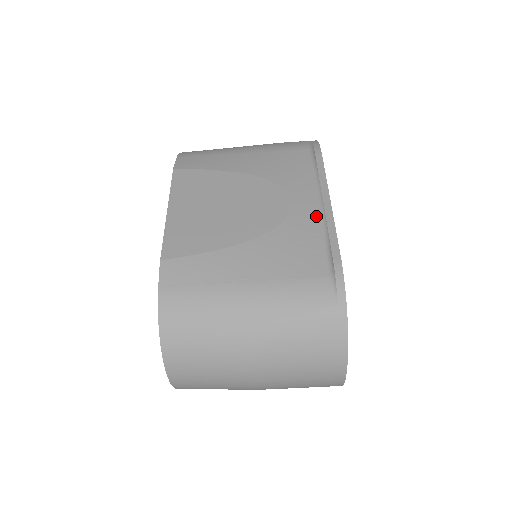
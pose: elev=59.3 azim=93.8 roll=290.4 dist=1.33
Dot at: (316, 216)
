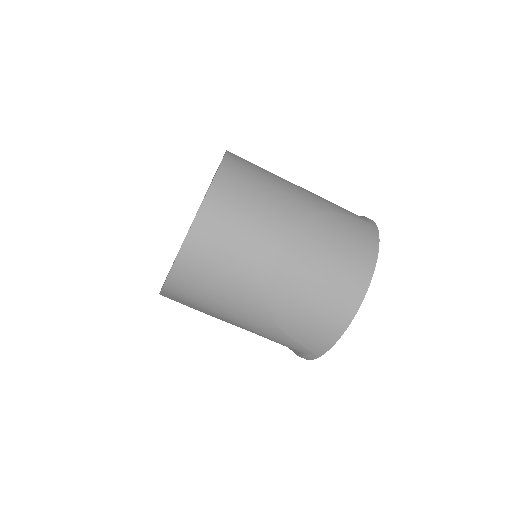
Dot at: occluded
